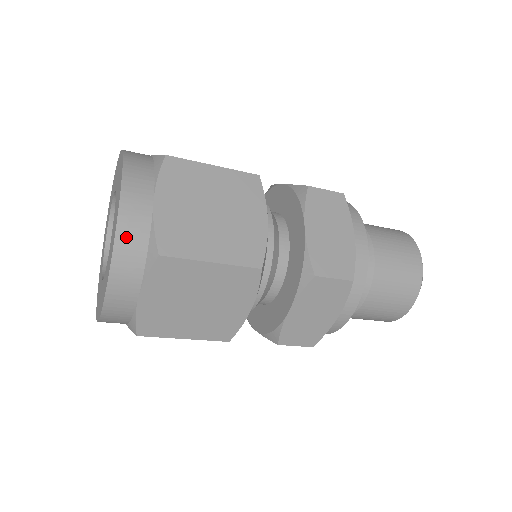
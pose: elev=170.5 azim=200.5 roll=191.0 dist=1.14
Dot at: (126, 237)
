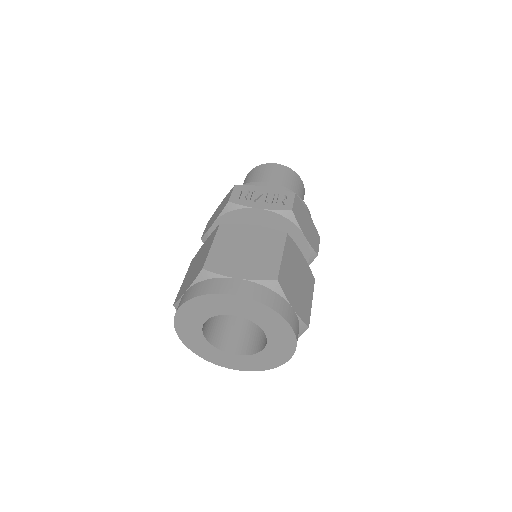
Dot at: (297, 337)
